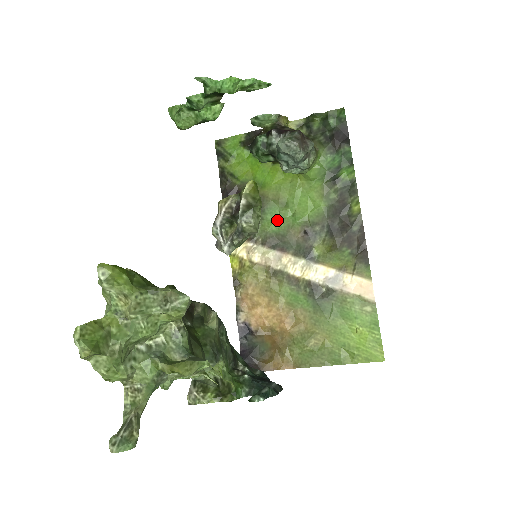
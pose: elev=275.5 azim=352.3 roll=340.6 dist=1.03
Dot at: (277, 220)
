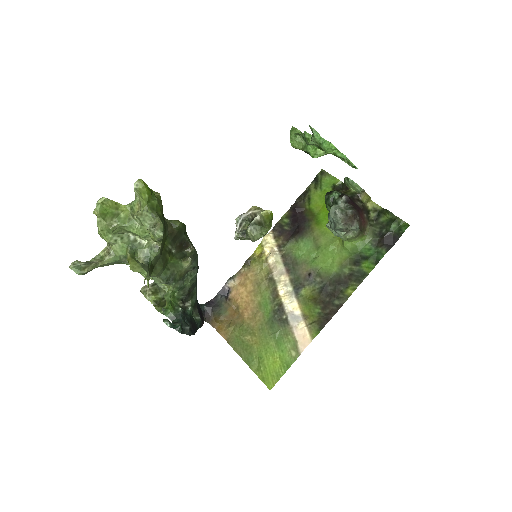
Dot at: (304, 251)
